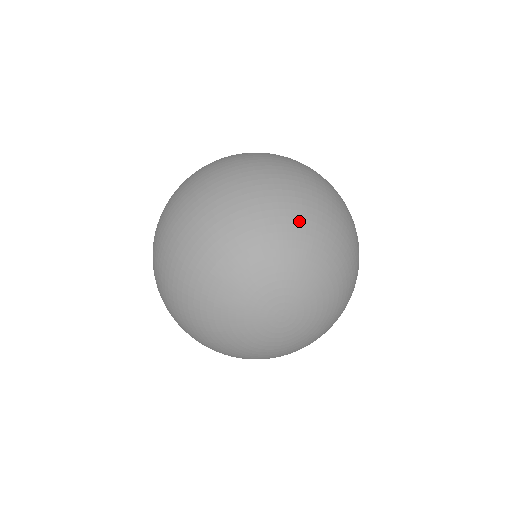
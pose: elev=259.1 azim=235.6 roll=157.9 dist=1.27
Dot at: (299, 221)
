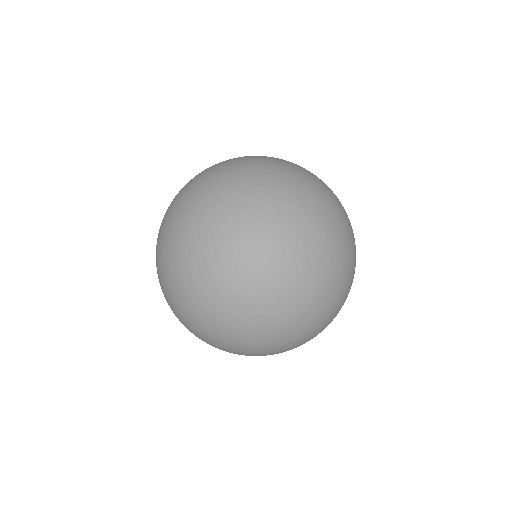
Dot at: (304, 324)
